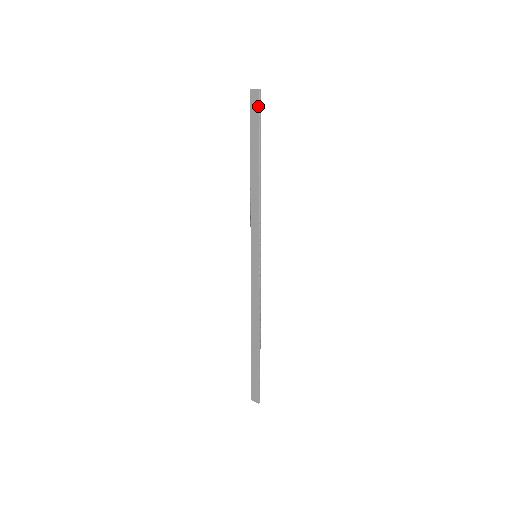
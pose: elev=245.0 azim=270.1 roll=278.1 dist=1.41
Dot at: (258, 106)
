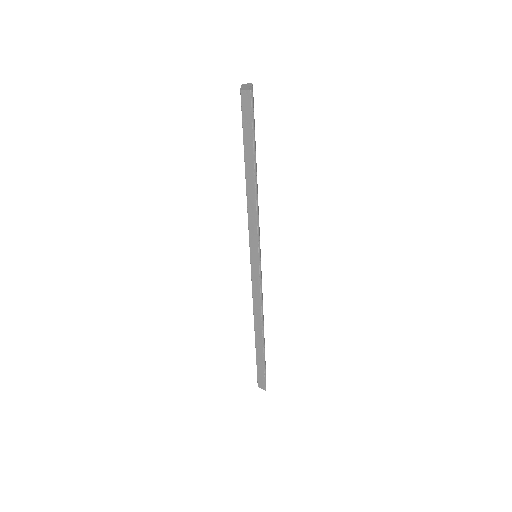
Dot at: (250, 109)
